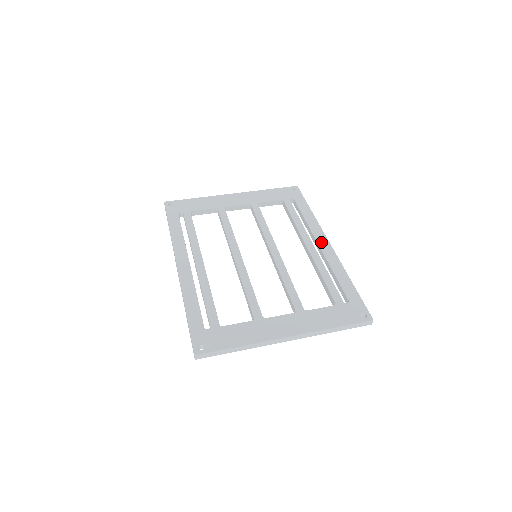
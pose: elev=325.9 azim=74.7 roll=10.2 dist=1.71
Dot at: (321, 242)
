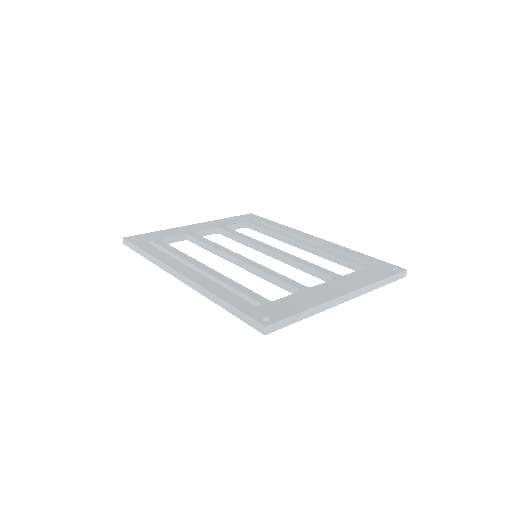
Dot at: (309, 237)
